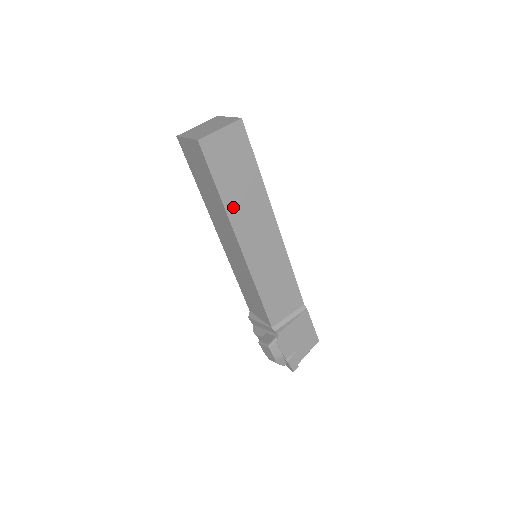
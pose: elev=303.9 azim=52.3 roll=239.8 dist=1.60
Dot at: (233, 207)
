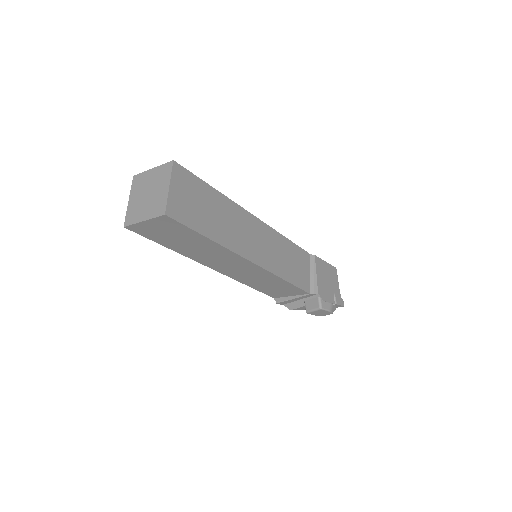
Dot at: (226, 239)
